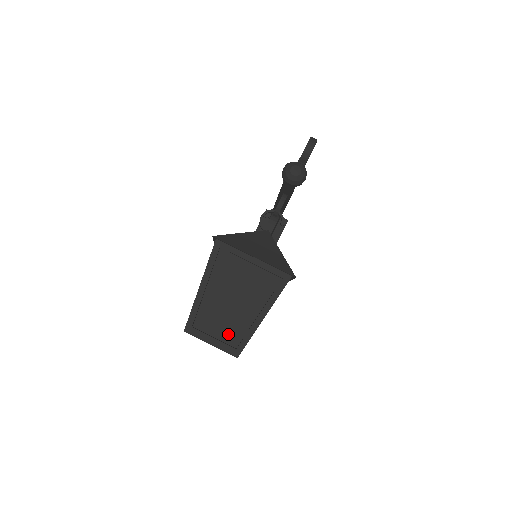
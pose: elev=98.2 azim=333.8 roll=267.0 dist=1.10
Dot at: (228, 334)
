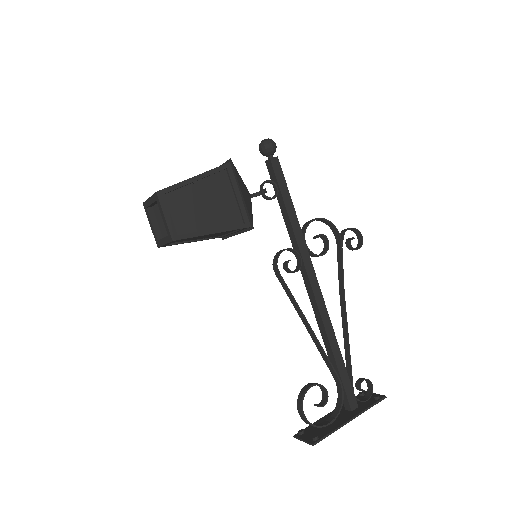
Dot at: occluded
